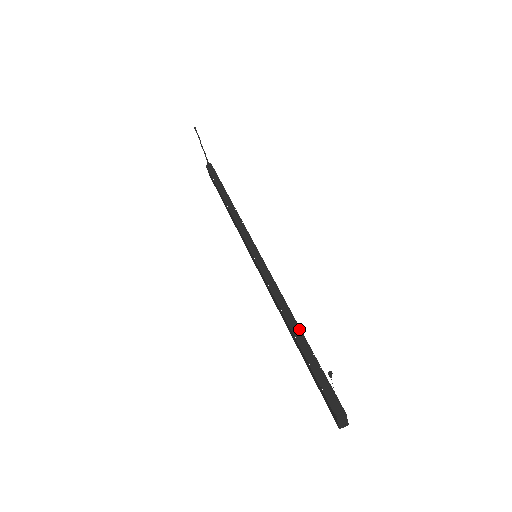
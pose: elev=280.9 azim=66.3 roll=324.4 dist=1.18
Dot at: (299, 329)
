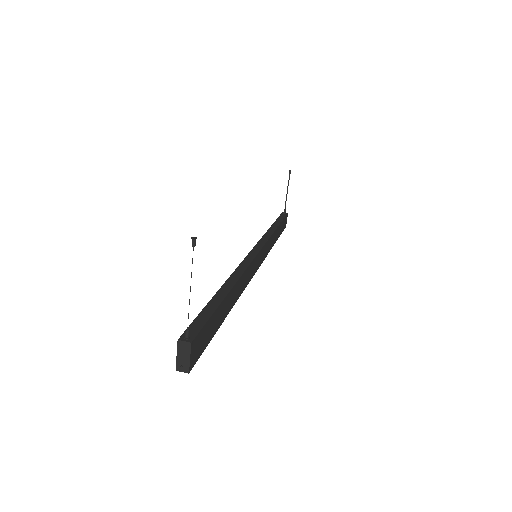
Dot at: (229, 289)
